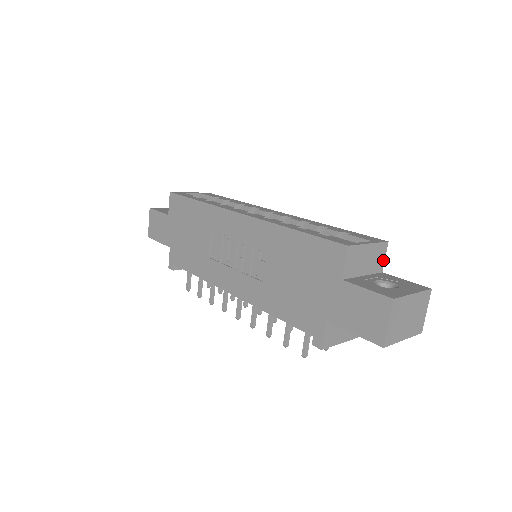
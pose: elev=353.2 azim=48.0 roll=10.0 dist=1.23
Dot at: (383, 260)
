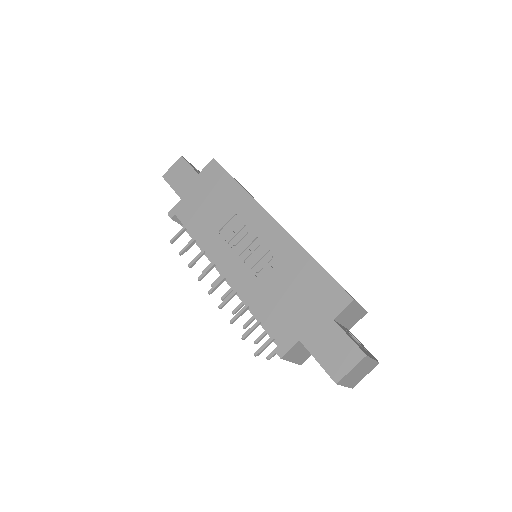
Dot at: (356, 322)
